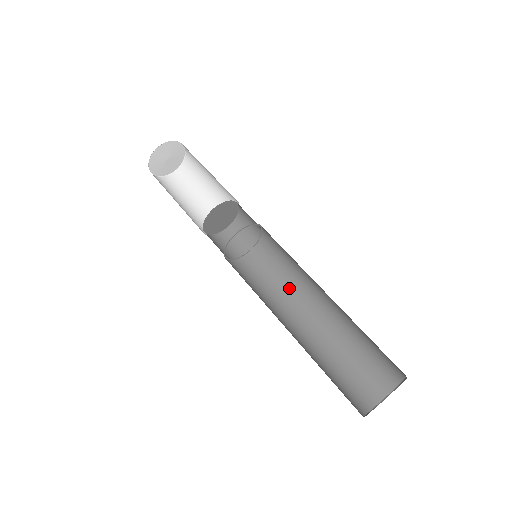
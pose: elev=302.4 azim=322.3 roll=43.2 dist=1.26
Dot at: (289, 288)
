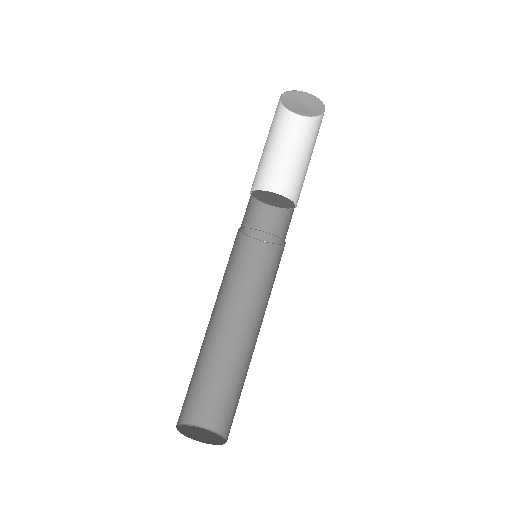
Dot at: (246, 296)
